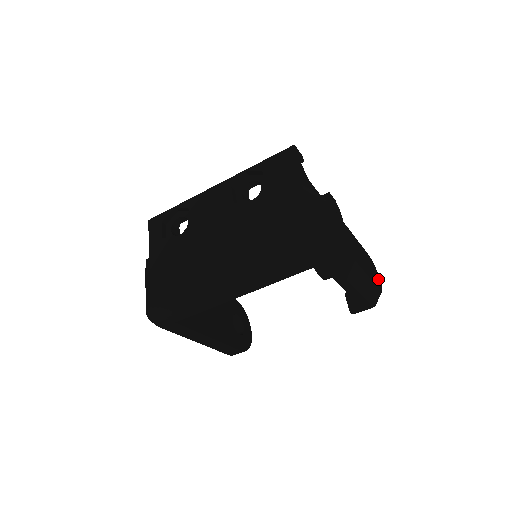
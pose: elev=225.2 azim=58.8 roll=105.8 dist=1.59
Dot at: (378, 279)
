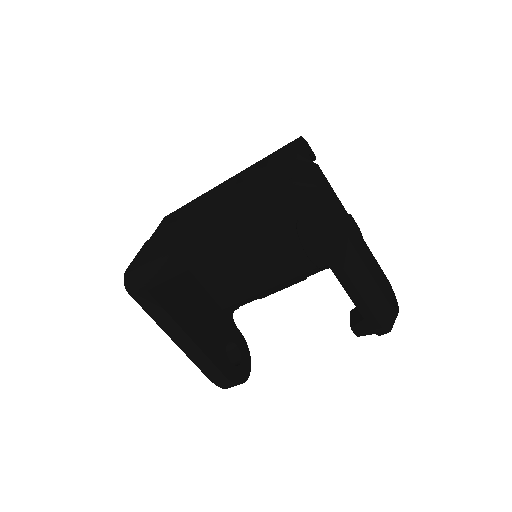
Dot at: (395, 304)
